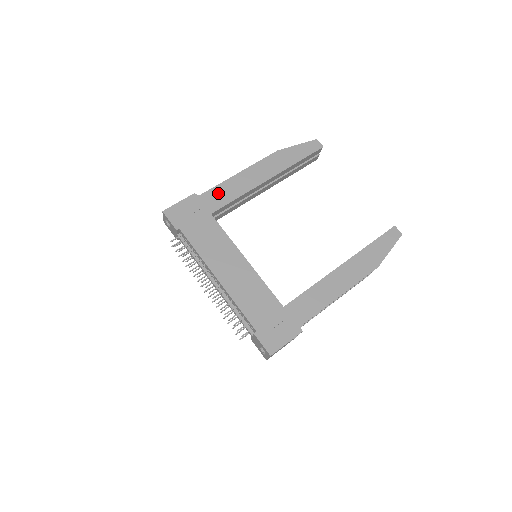
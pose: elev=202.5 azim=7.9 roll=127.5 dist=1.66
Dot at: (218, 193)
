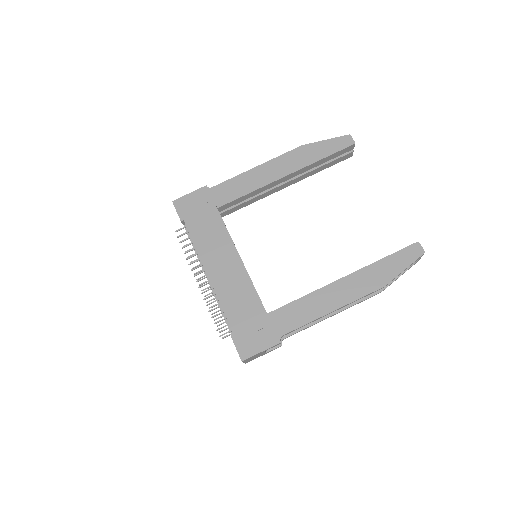
Dot at: (229, 187)
